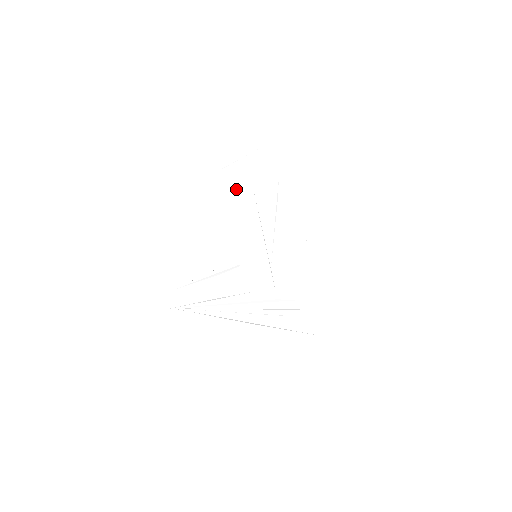
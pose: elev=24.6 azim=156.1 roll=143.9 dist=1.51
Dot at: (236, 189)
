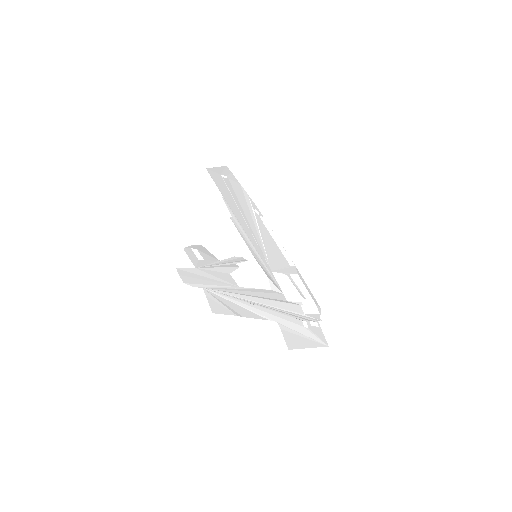
Dot at: (220, 191)
